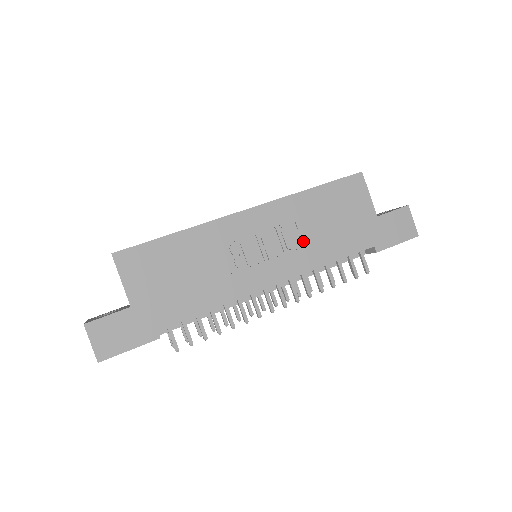
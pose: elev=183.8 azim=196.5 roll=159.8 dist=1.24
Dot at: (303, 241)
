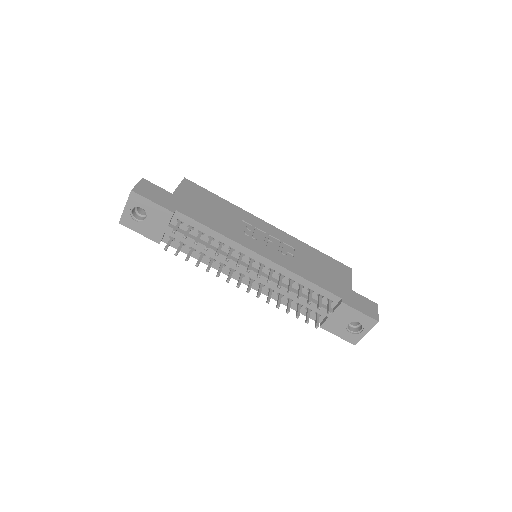
Dot at: (294, 258)
